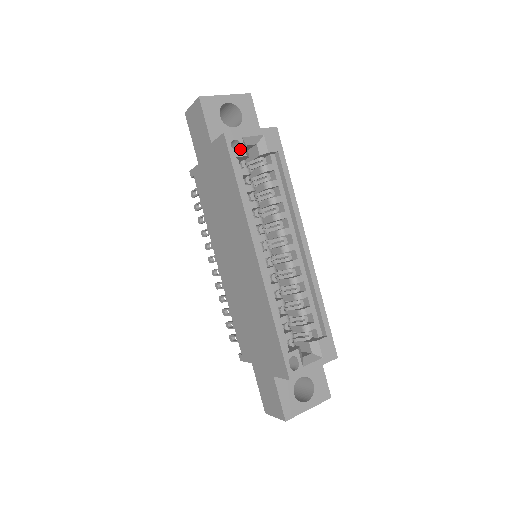
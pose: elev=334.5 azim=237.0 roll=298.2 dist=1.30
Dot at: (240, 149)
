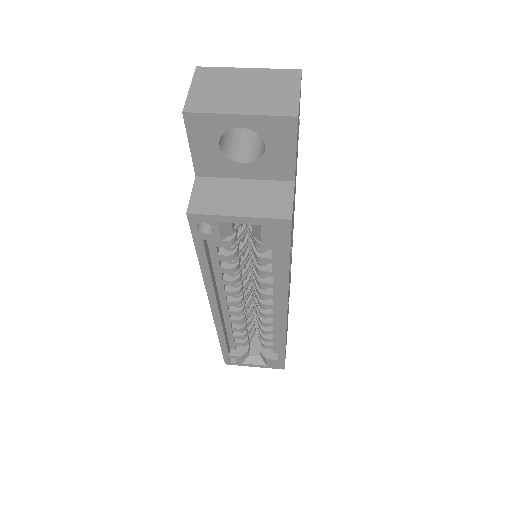
Dot at: (211, 233)
